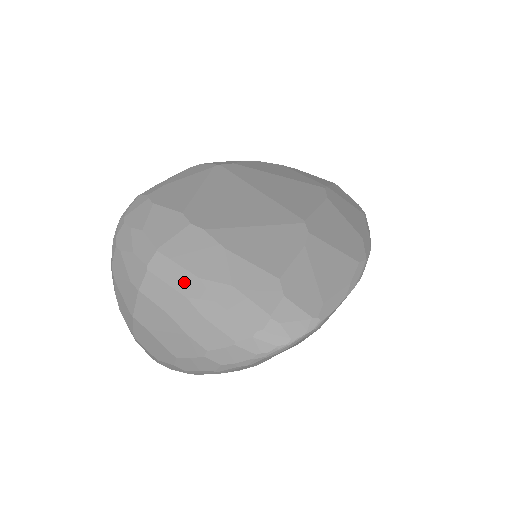
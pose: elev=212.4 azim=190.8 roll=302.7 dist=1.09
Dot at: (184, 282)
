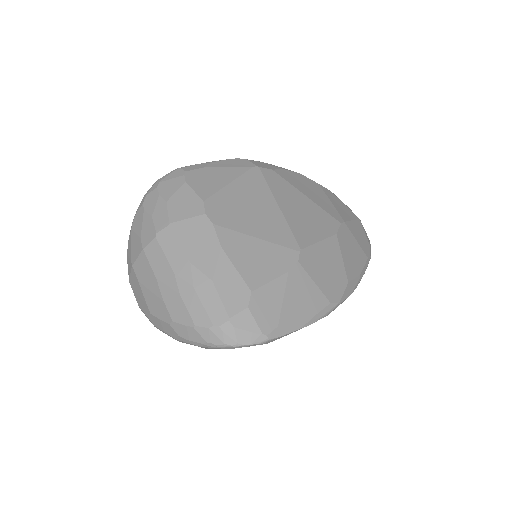
Dot at: (178, 260)
